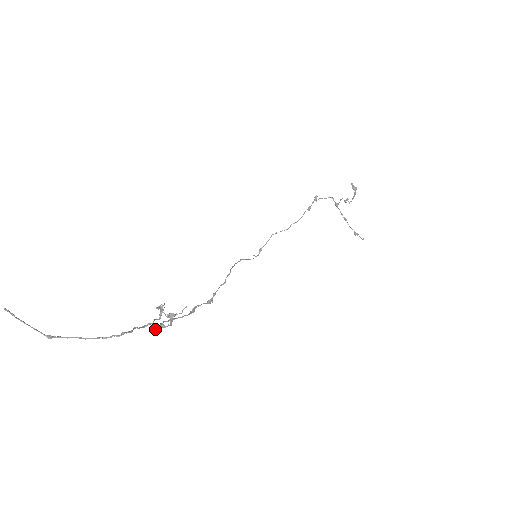
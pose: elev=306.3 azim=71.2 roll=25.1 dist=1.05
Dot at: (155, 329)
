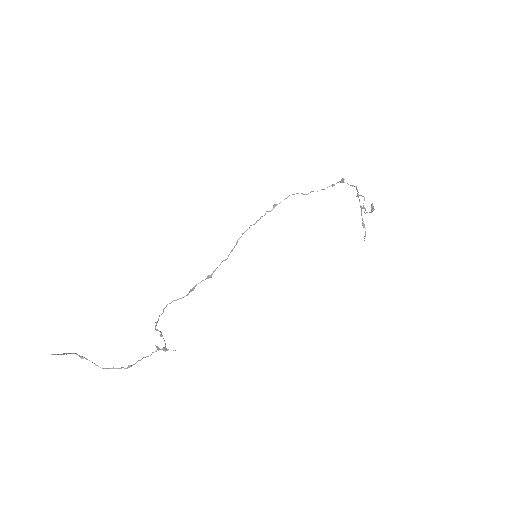
Dot at: occluded
